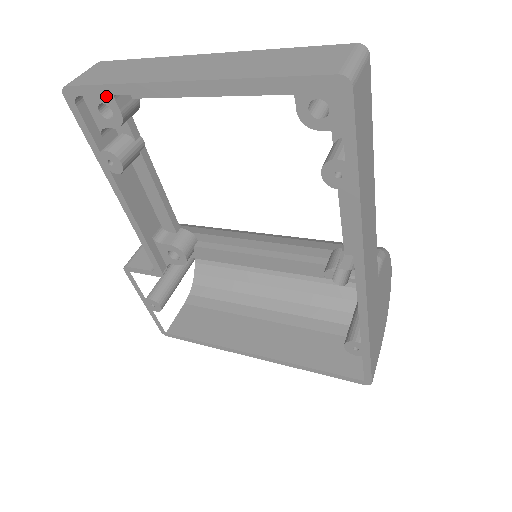
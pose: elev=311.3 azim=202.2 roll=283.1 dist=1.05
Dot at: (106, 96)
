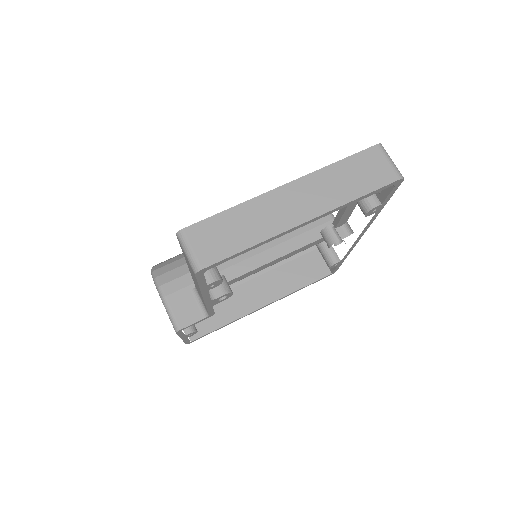
Dot at: occluded
